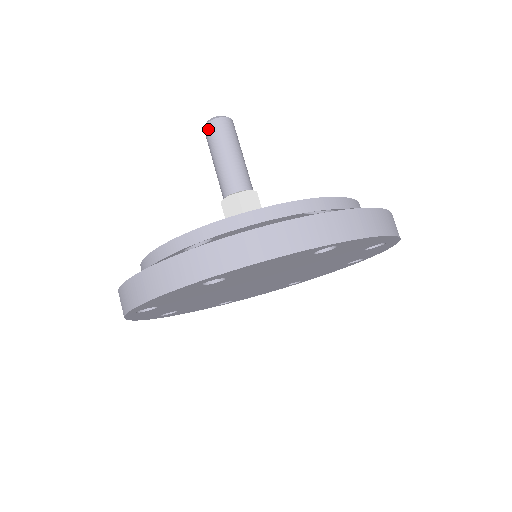
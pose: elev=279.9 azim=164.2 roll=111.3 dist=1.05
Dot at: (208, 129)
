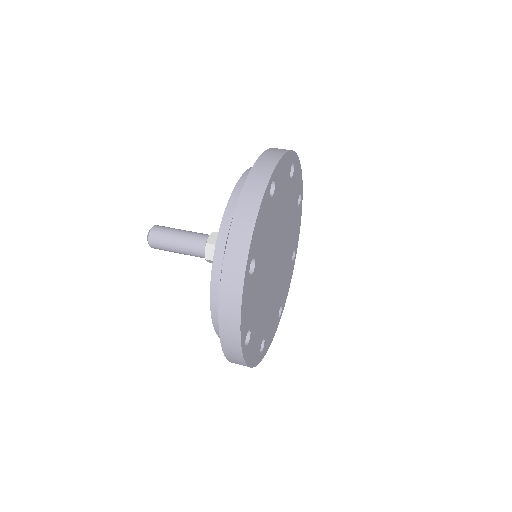
Dot at: (153, 243)
